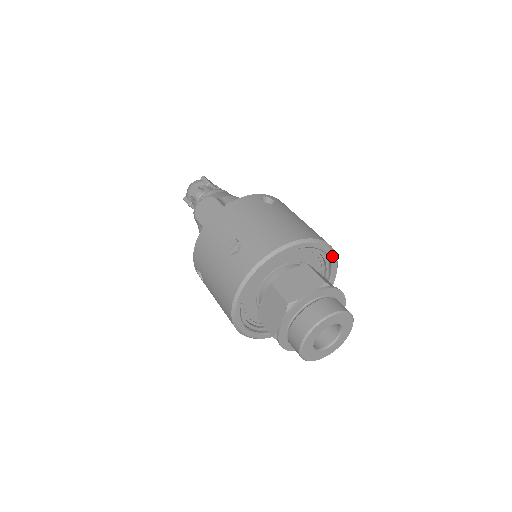
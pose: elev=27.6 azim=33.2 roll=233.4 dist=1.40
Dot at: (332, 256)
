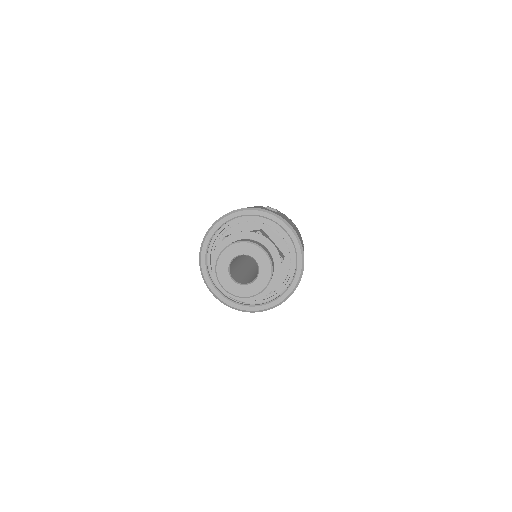
Dot at: (292, 287)
